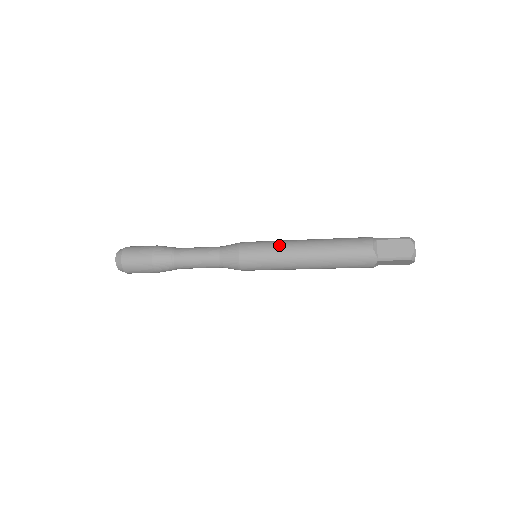
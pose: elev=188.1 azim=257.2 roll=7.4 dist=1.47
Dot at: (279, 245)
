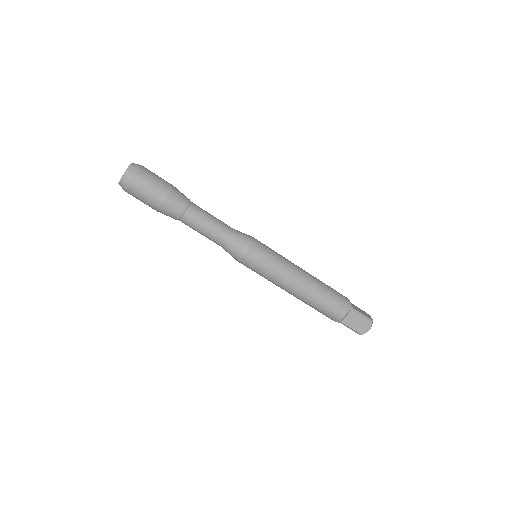
Dot at: occluded
